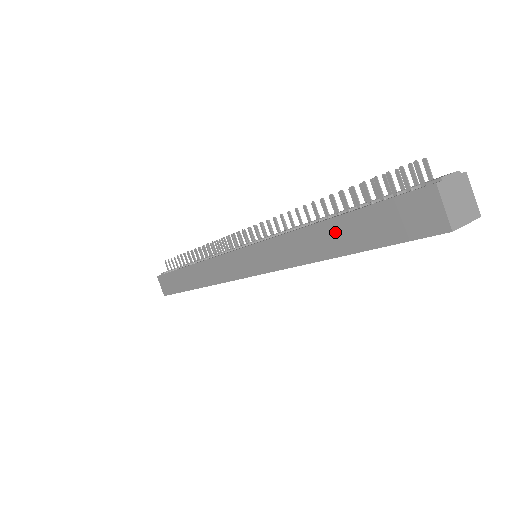
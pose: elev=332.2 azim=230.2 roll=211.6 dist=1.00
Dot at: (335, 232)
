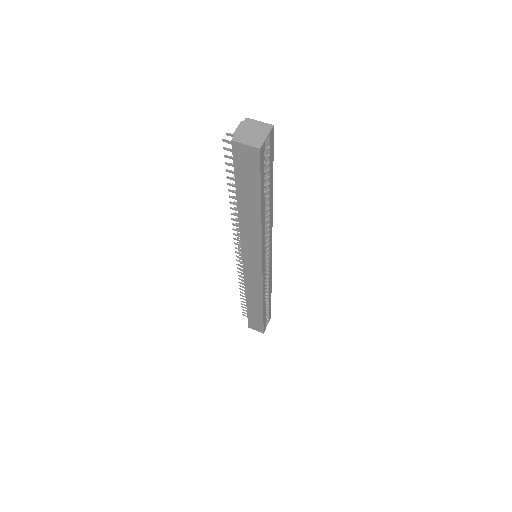
Dot at: (245, 203)
